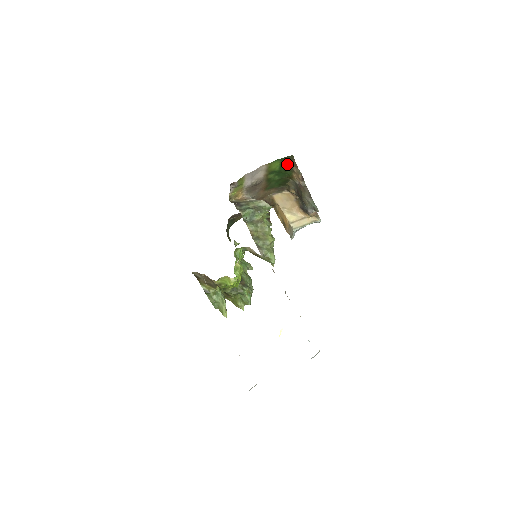
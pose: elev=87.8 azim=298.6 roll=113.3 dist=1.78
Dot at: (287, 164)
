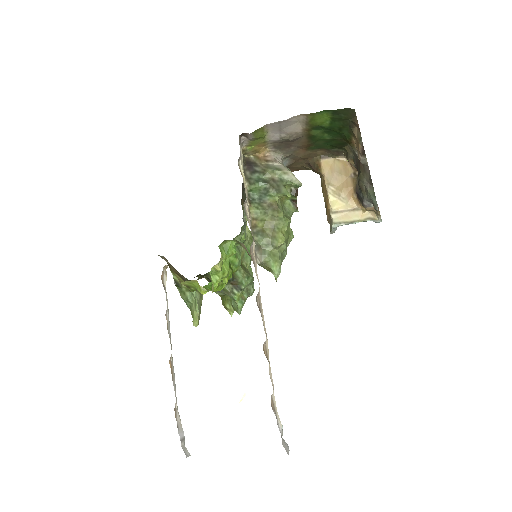
Dot at: (344, 120)
